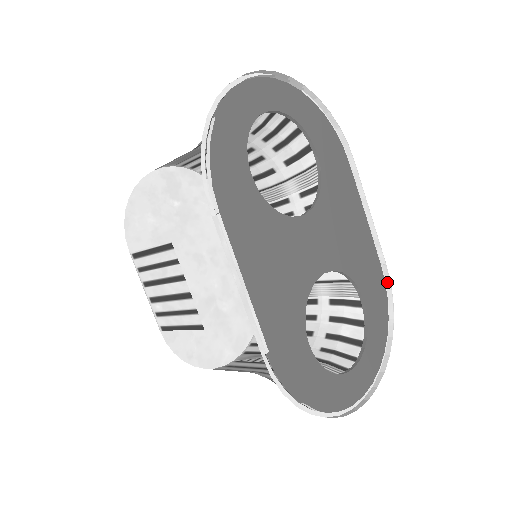
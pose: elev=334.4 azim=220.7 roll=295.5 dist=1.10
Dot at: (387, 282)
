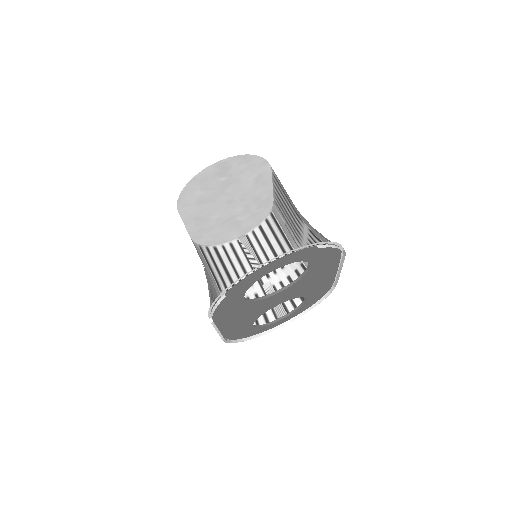
Dot at: (334, 286)
